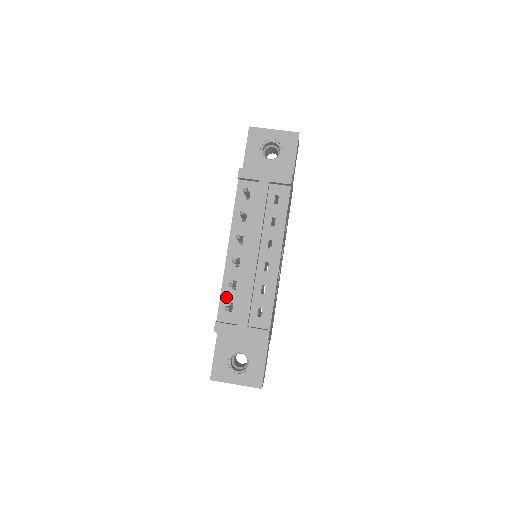
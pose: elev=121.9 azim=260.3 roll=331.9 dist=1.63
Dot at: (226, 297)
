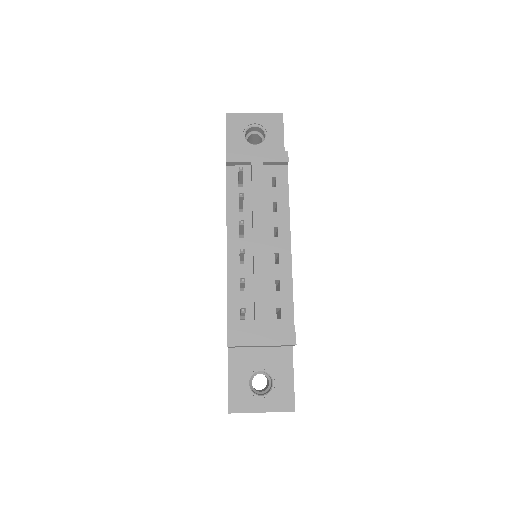
Dot at: (234, 302)
